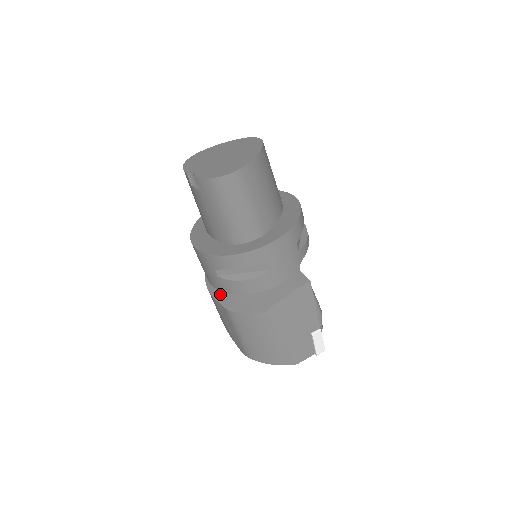
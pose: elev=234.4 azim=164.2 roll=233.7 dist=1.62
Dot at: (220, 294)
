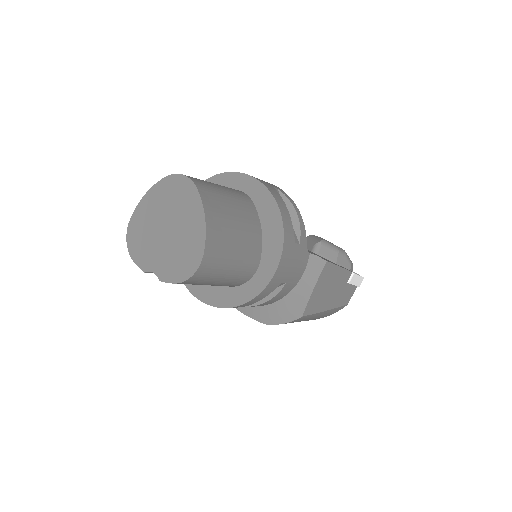
Dot at: (247, 309)
